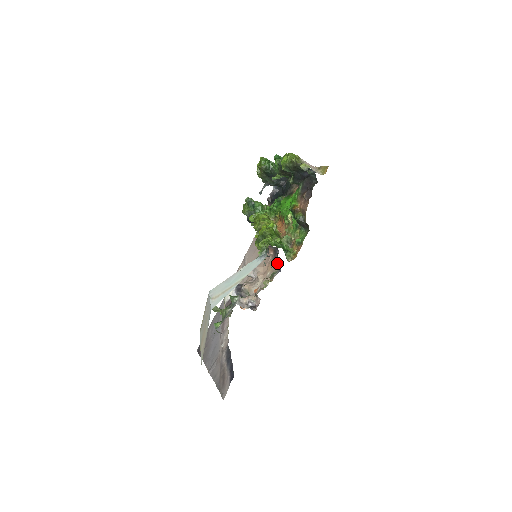
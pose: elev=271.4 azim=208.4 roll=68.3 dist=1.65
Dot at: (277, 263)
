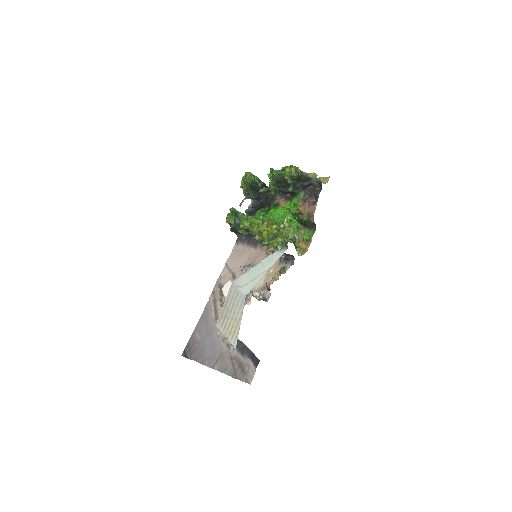
Dot at: (282, 260)
